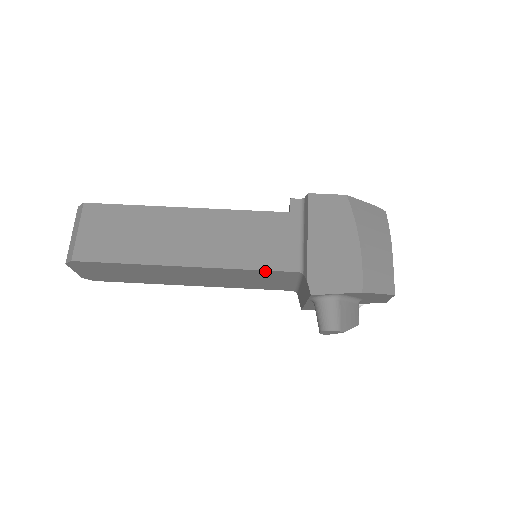
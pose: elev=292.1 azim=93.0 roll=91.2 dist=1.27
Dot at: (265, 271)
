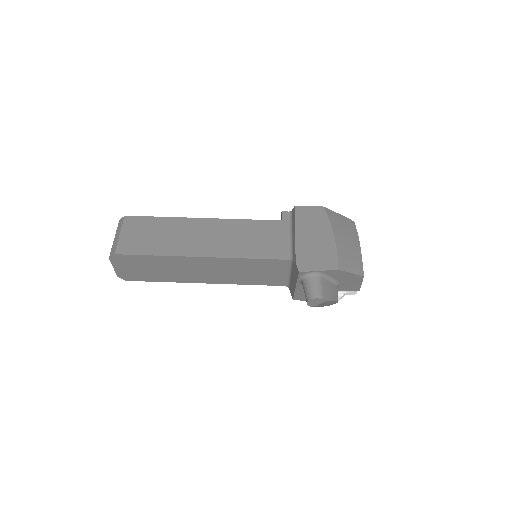
Dot at: (263, 260)
